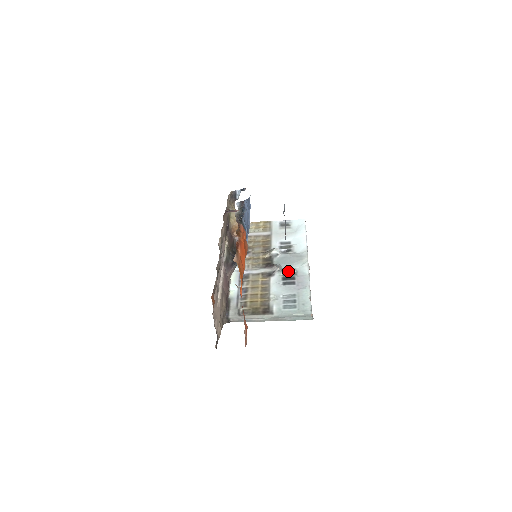
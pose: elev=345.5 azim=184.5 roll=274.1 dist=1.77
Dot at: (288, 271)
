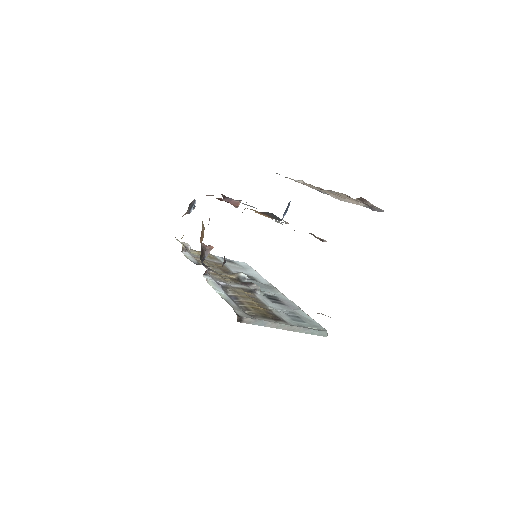
Dot at: (268, 293)
